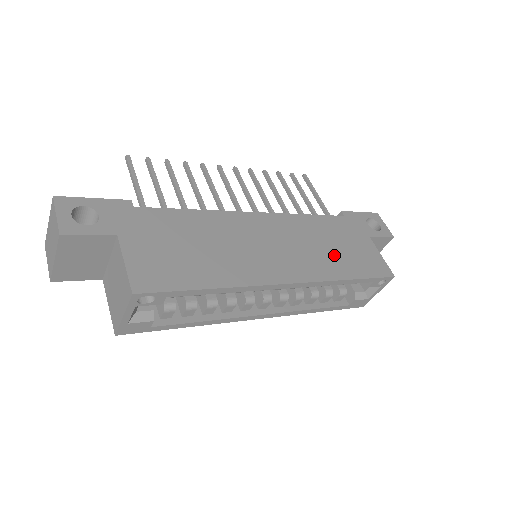
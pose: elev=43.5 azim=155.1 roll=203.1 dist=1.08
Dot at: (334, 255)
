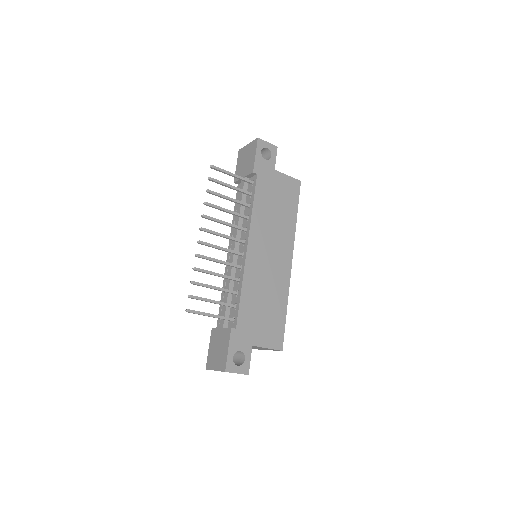
Dot at: (282, 214)
